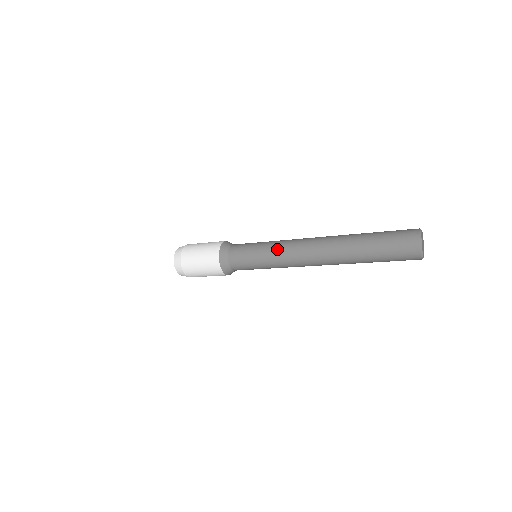
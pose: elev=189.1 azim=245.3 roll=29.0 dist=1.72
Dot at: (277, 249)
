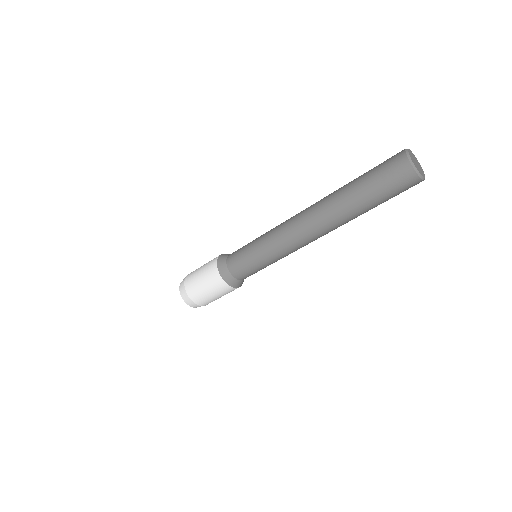
Dot at: (273, 246)
